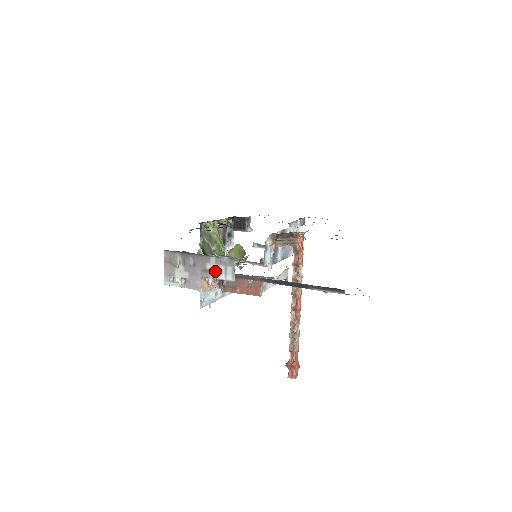
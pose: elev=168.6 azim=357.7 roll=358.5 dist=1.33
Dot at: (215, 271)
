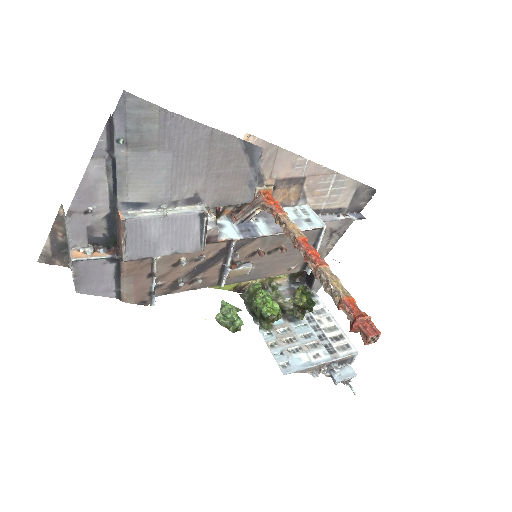
Dot at: (66, 230)
